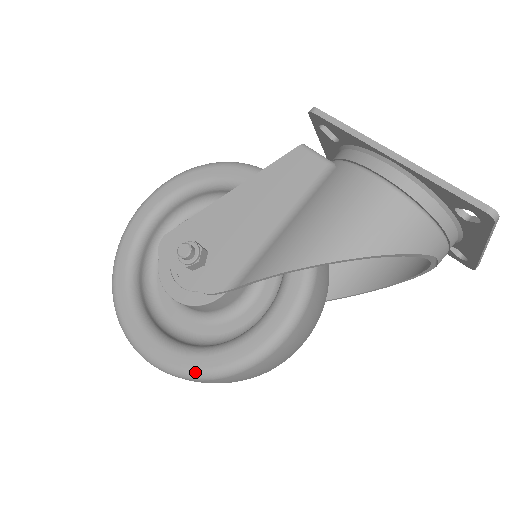
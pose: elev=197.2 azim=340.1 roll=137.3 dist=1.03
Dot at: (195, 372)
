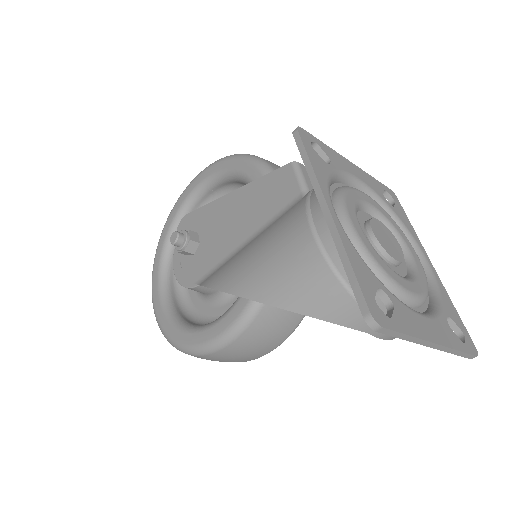
Dot at: (169, 338)
